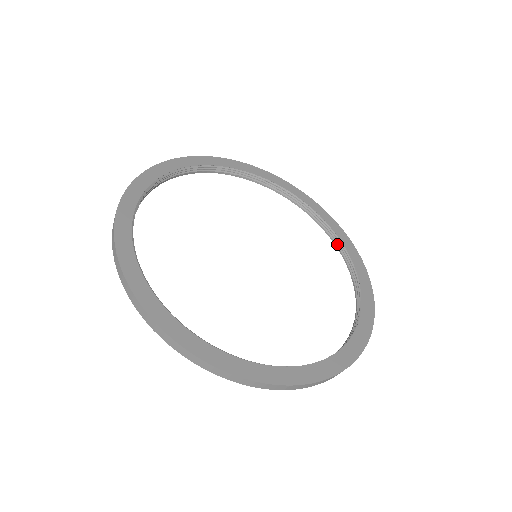
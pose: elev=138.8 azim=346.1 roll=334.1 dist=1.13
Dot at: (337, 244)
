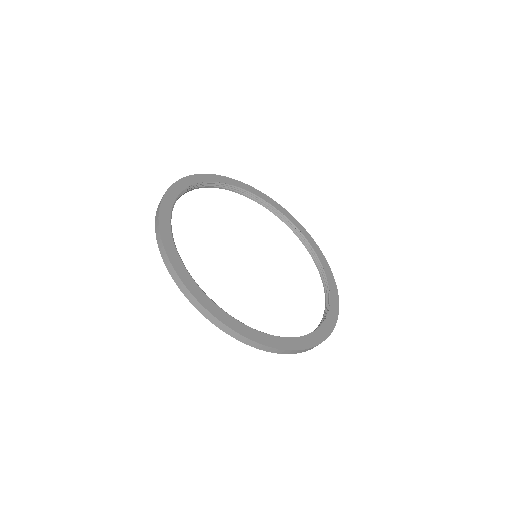
Dot at: (301, 238)
